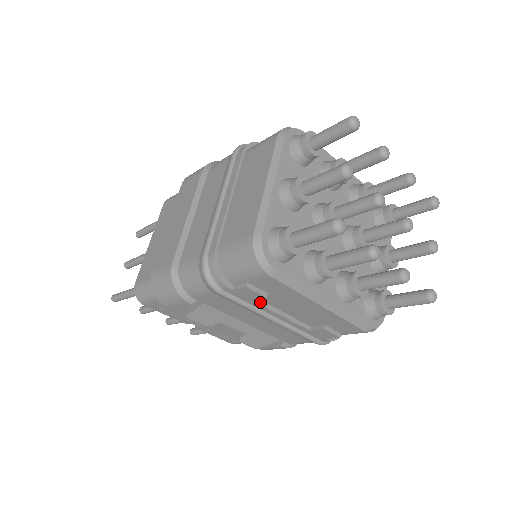
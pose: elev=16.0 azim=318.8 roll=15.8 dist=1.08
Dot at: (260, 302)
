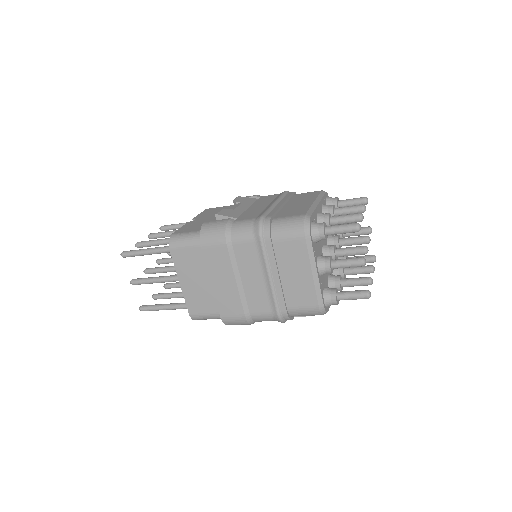
Dot at: occluded
